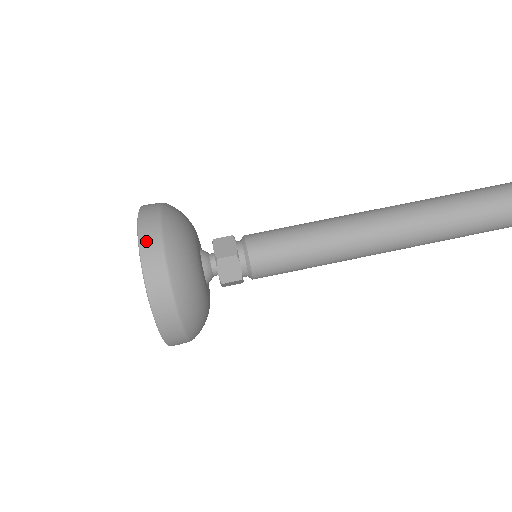
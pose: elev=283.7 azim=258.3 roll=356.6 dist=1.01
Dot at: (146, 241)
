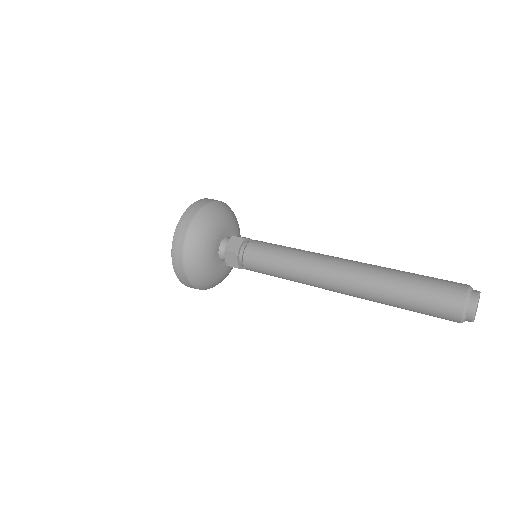
Dot at: (206, 199)
